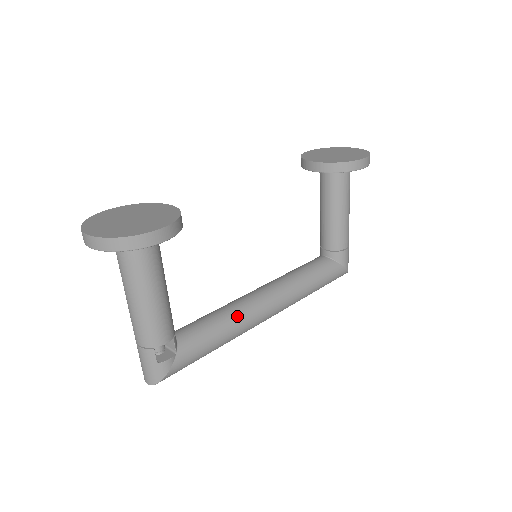
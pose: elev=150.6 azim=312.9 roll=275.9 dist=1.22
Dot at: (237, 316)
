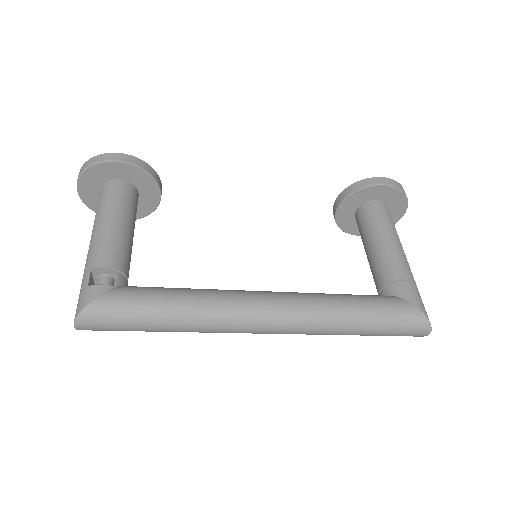
Dot at: (212, 290)
